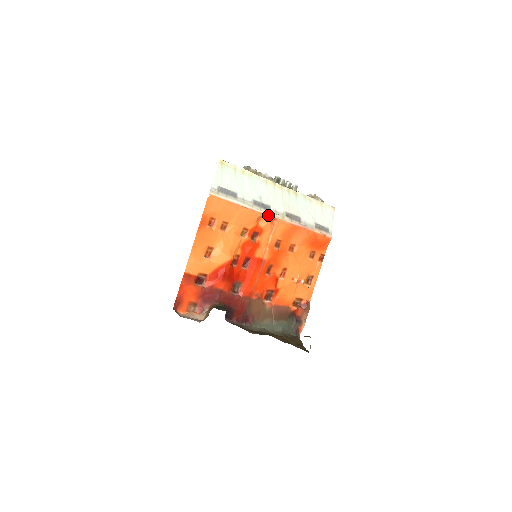
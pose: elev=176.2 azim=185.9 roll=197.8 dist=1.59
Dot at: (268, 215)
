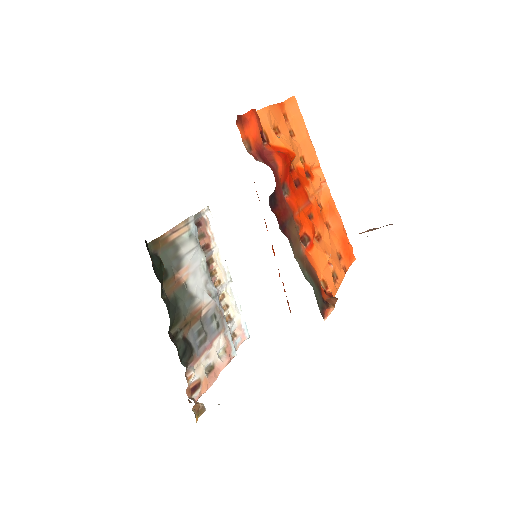
Dot at: occluded
